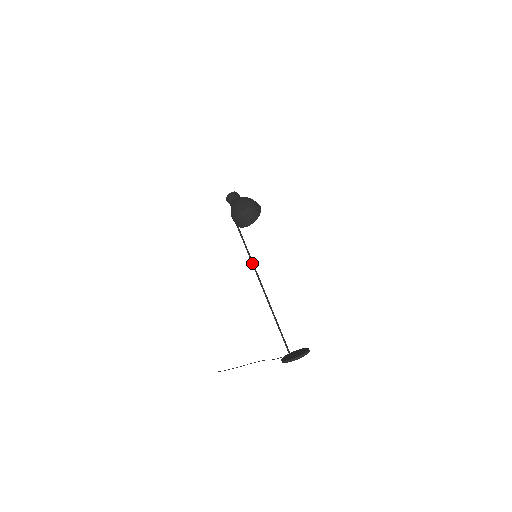
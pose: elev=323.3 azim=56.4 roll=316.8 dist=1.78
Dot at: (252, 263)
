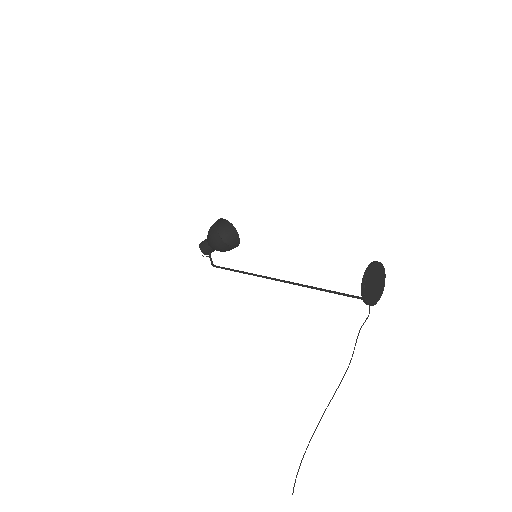
Dot at: (256, 275)
